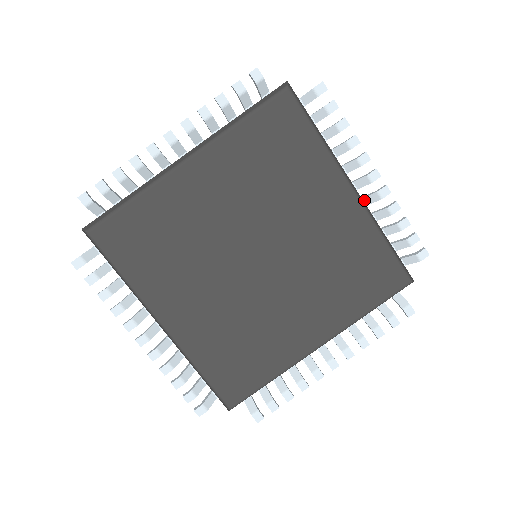
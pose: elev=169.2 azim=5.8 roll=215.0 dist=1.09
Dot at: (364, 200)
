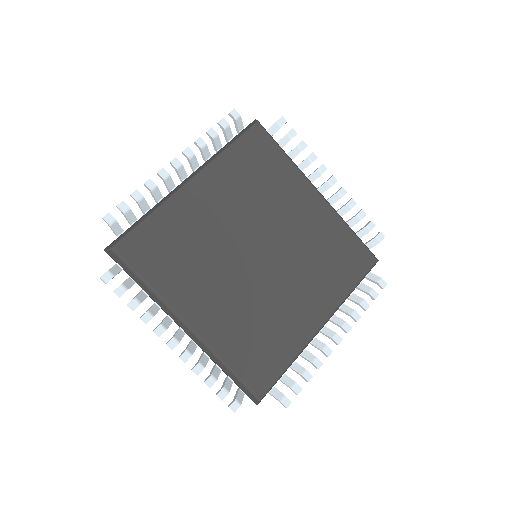
Dot at: occluded
